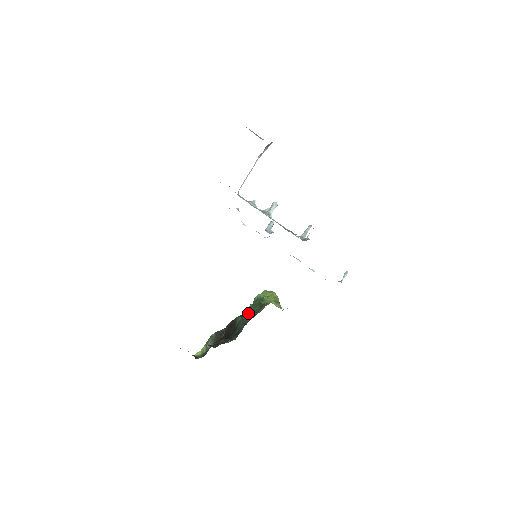
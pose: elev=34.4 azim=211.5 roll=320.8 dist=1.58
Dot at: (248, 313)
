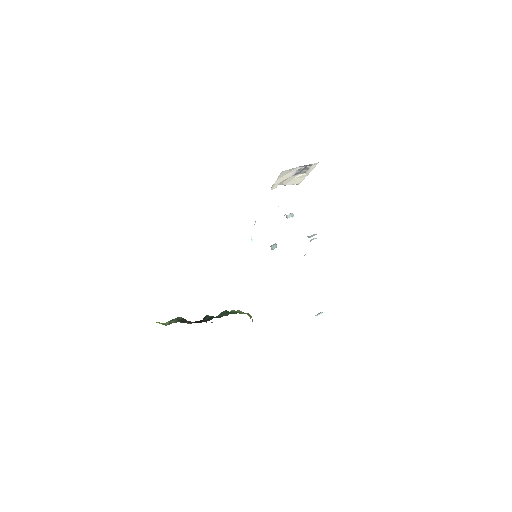
Dot at: (221, 314)
